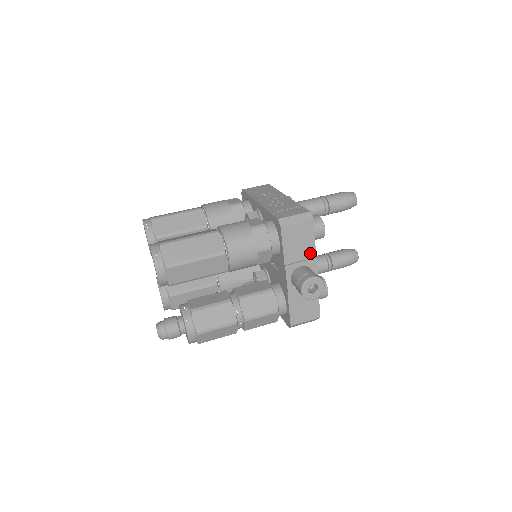
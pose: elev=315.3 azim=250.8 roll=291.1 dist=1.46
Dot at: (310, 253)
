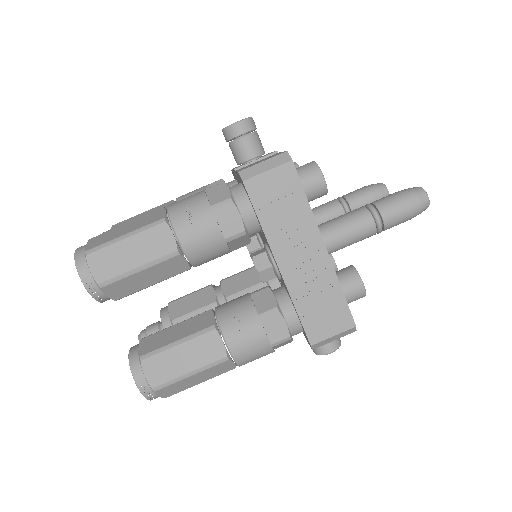
Dot at: occluded
